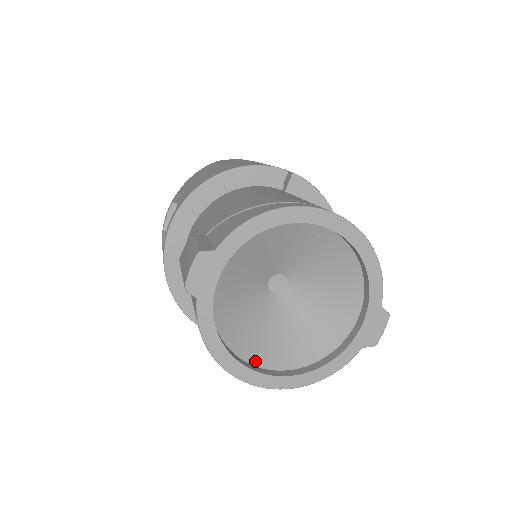
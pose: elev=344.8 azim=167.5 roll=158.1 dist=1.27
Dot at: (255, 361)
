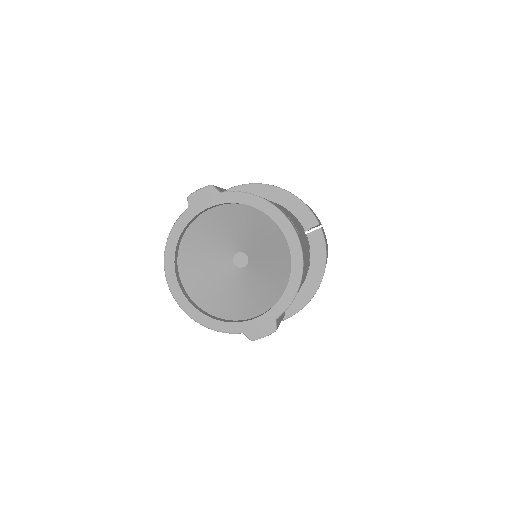
Dot at: (183, 278)
